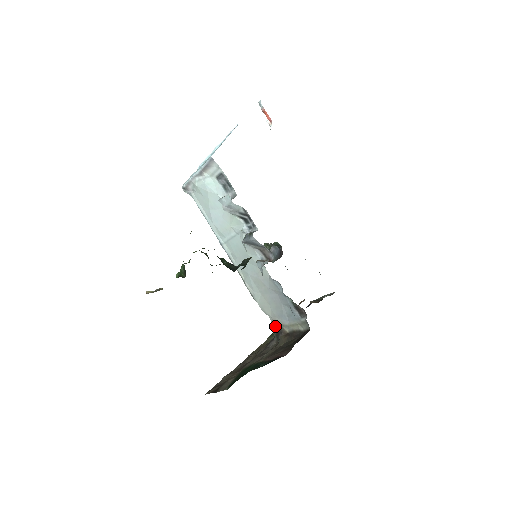
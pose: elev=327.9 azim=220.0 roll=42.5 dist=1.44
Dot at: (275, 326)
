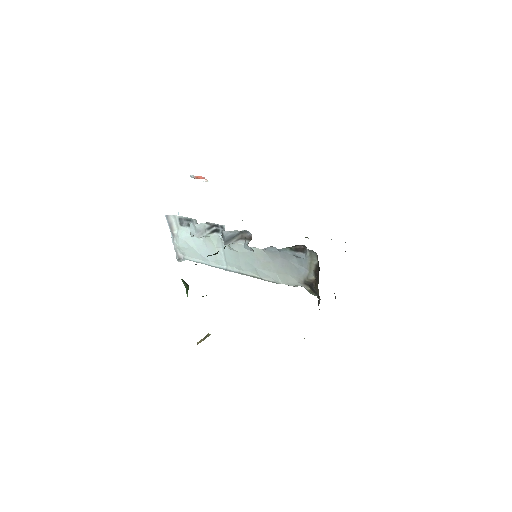
Dot at: (306, 286)
